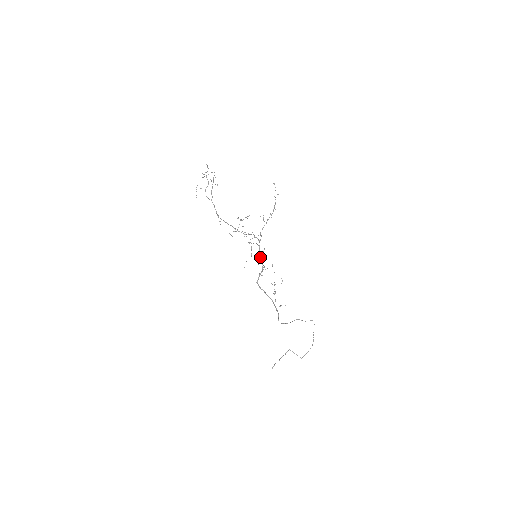
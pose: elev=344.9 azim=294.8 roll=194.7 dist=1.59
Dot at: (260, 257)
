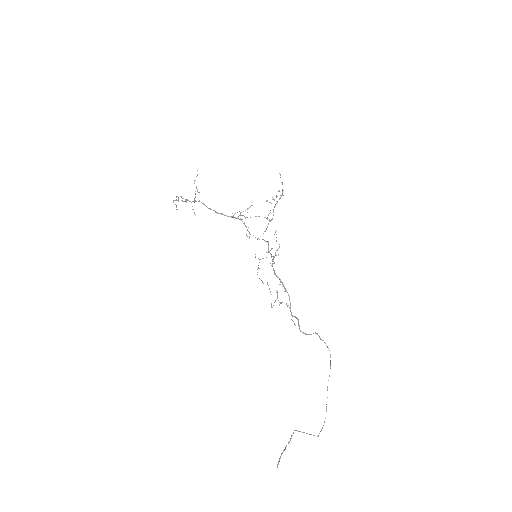
Dot at: occluded
